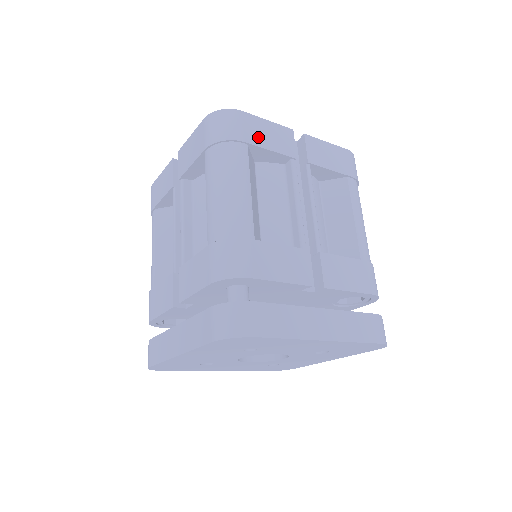
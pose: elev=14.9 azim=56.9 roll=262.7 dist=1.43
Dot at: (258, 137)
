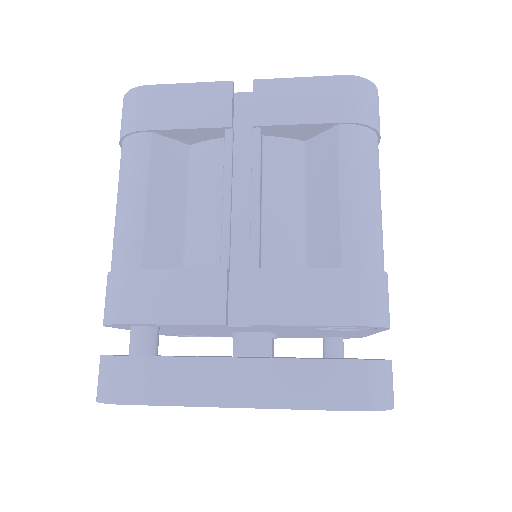
Dot at: (167, 115)
